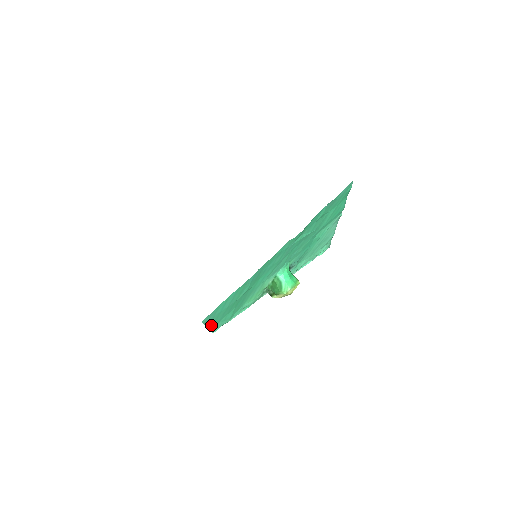
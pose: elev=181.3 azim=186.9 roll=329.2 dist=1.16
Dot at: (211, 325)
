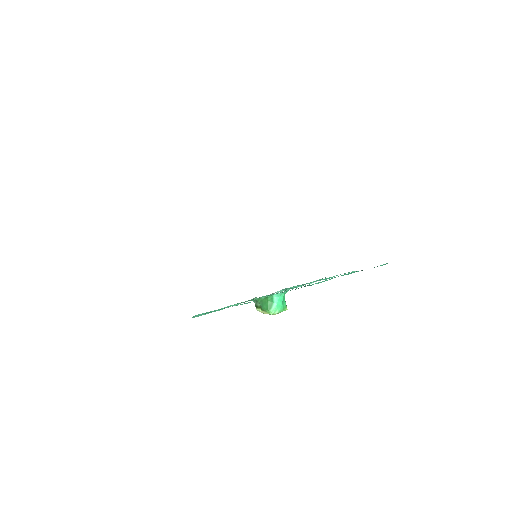
Dot at: occluded
